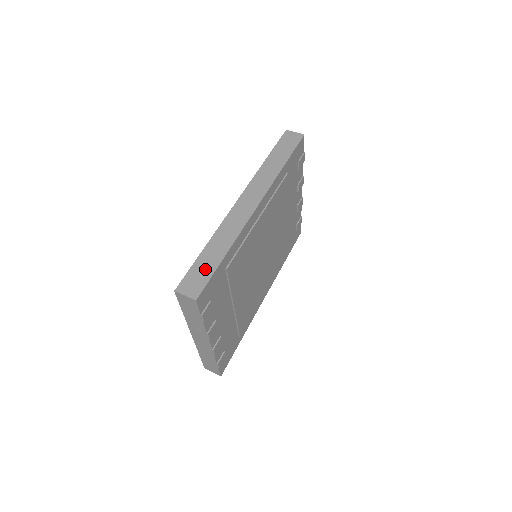
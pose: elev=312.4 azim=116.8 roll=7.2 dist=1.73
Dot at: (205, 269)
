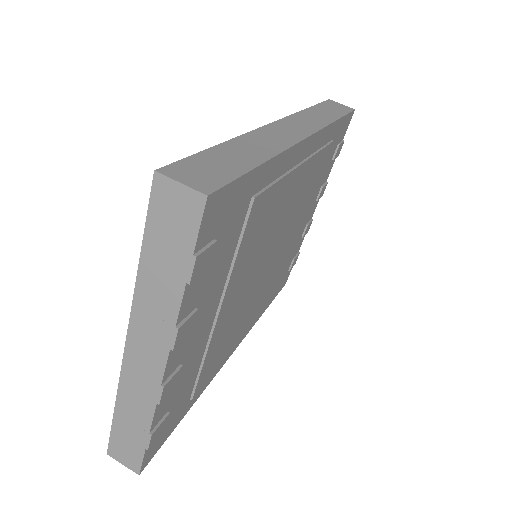
Dot at: (226, 164)
